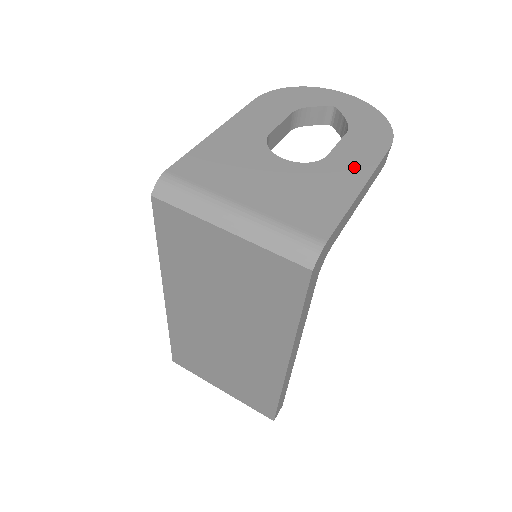
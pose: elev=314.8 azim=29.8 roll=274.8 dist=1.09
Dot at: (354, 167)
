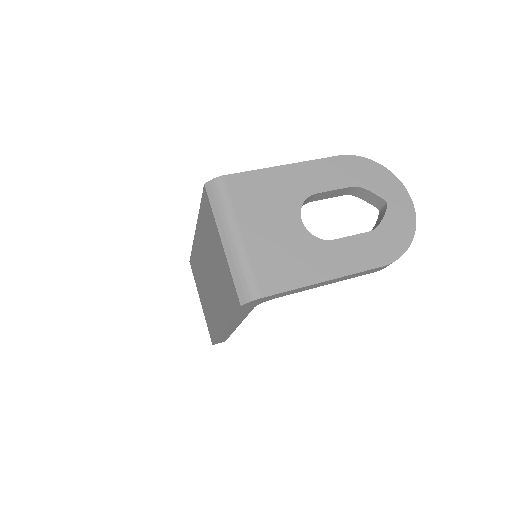
Dot at: (339, 262)
